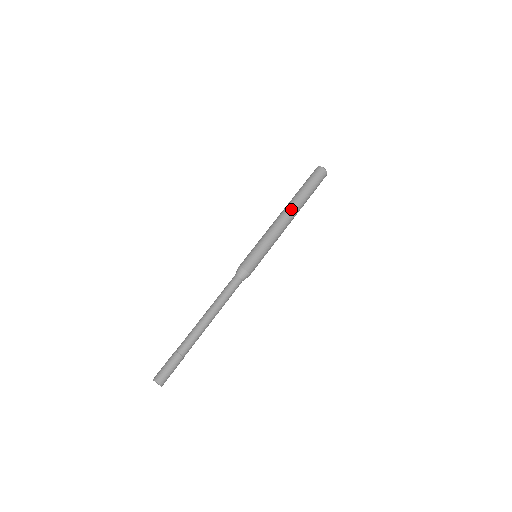
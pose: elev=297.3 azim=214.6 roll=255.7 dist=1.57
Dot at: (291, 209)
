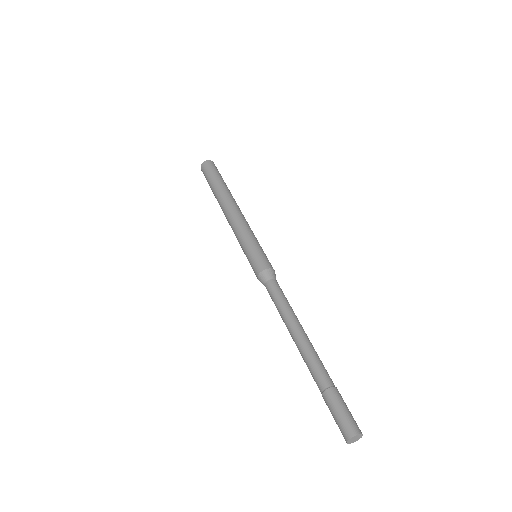
Dot at: (233, 201)
